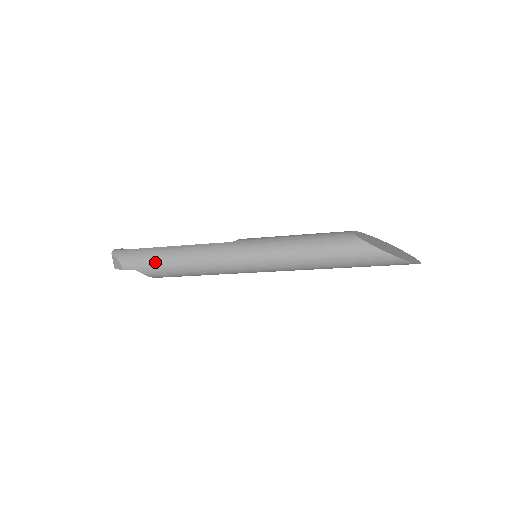
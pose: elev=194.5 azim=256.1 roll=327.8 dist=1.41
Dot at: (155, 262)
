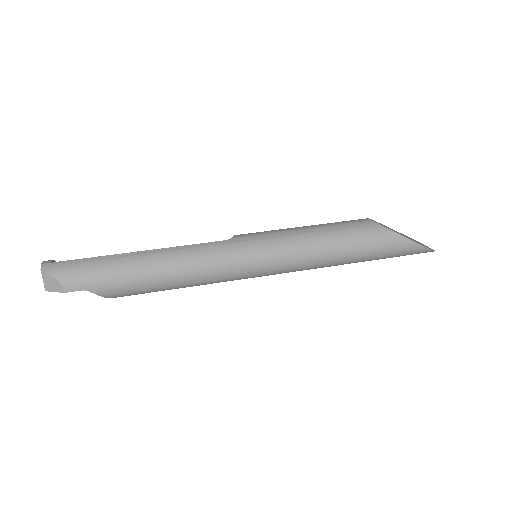
Dot at: (119, 276)
